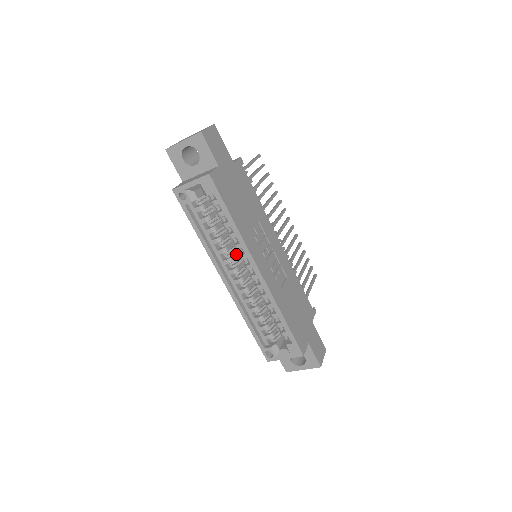
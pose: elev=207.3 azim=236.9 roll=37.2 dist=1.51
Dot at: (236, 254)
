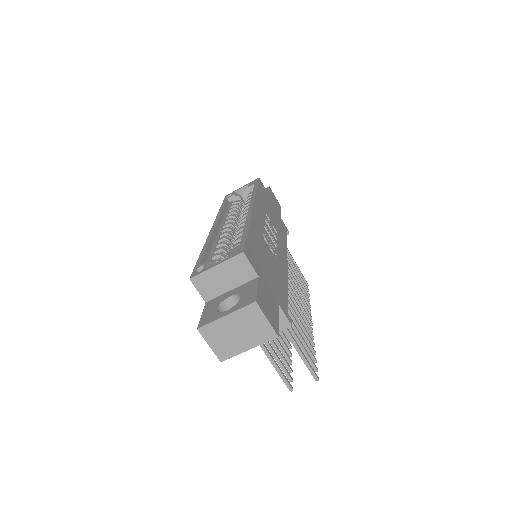
Dot at: occluded
